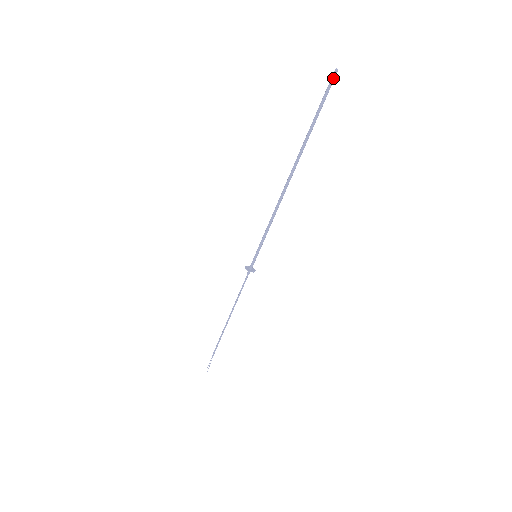
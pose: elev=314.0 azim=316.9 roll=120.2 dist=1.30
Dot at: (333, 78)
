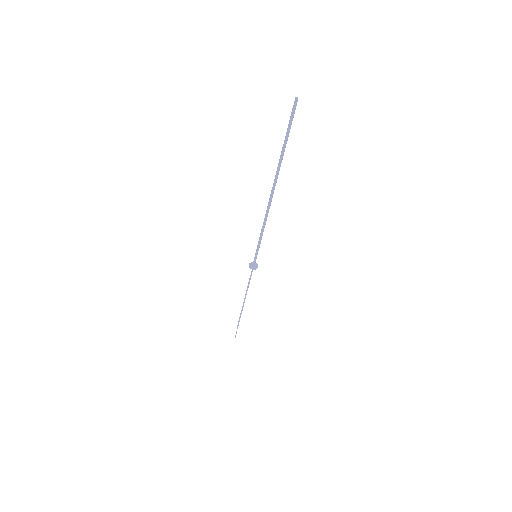
Dot at: (294, 106)
